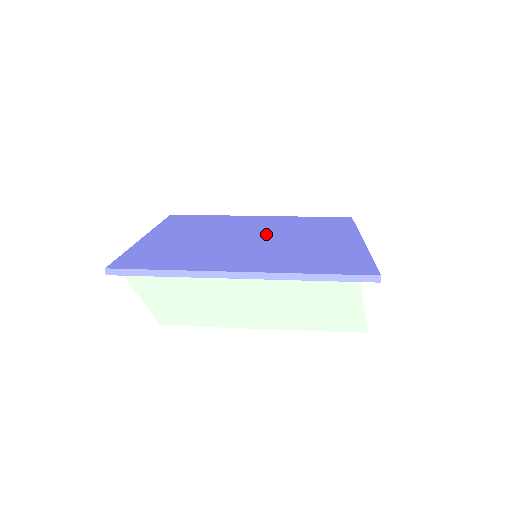
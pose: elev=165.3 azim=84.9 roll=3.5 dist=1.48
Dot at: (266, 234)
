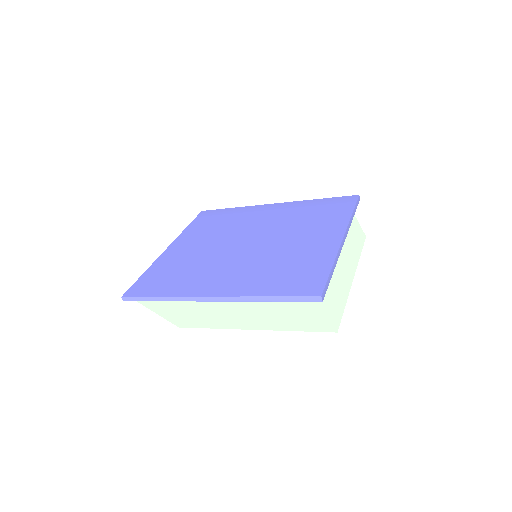
Dot at: (262, 235)
